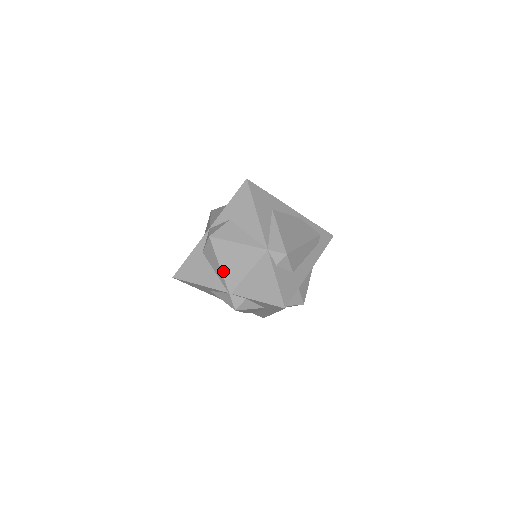
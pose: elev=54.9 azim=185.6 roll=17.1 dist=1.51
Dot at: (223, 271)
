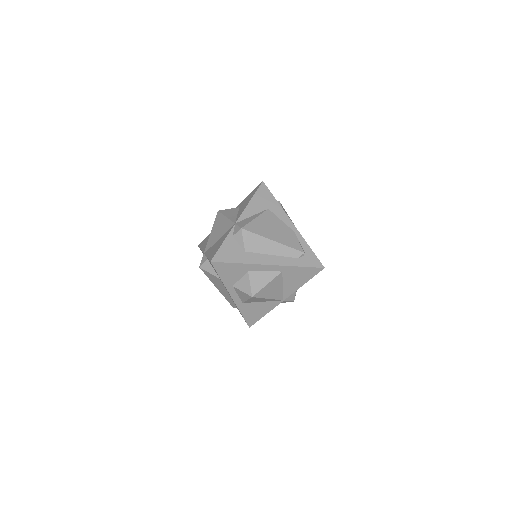
Dot at: (210, 236)
